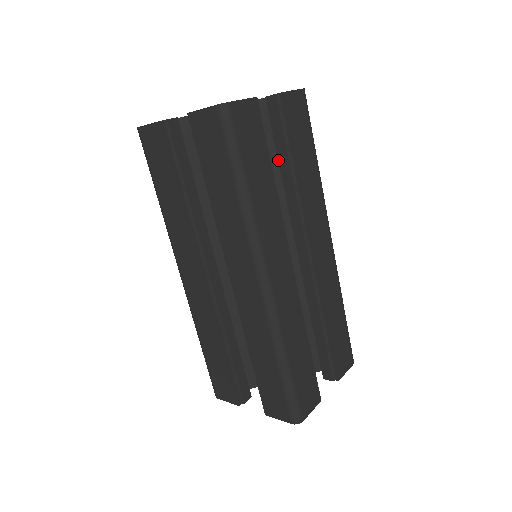
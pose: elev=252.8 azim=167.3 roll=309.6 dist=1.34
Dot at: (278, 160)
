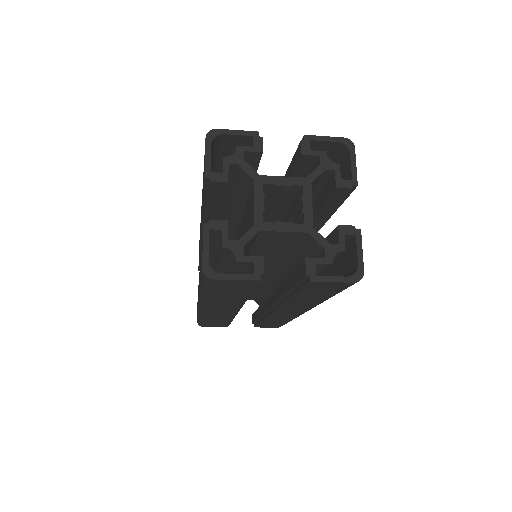
Dot at: (289, 275)
